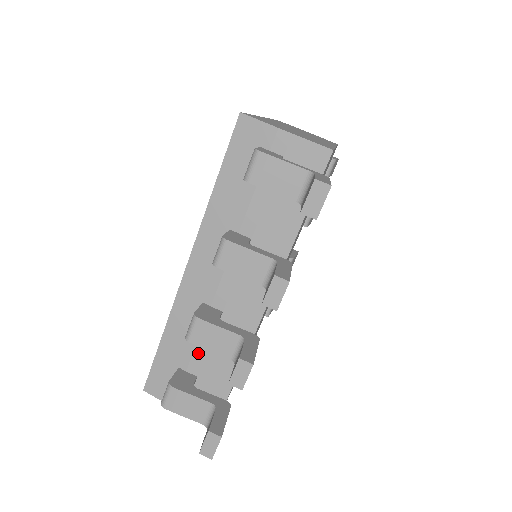
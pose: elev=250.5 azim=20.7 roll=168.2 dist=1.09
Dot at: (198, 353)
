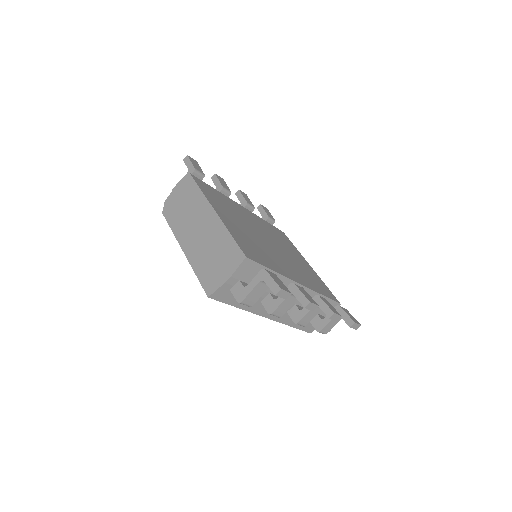
Dot at: occluded
